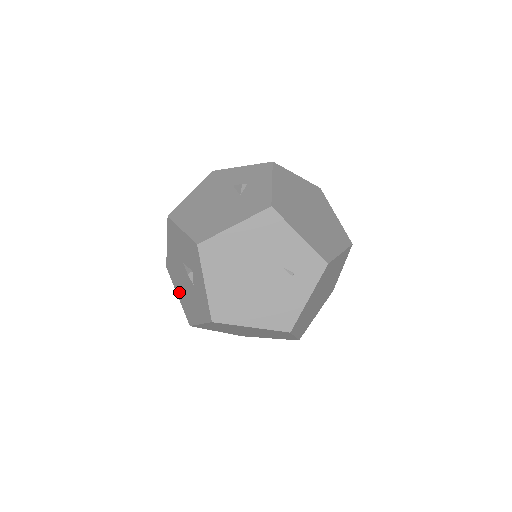
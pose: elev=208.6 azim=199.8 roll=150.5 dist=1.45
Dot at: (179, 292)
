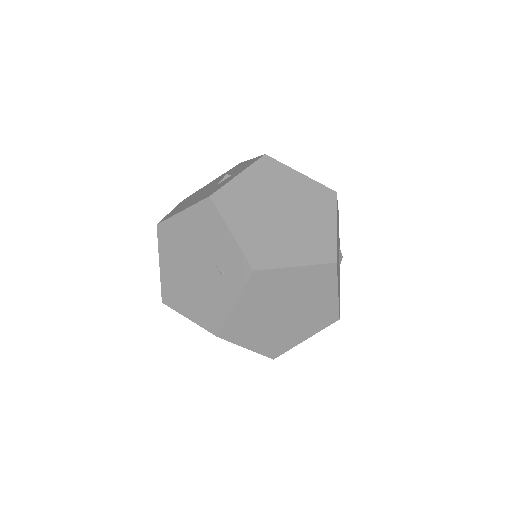
Dot at: occluded
